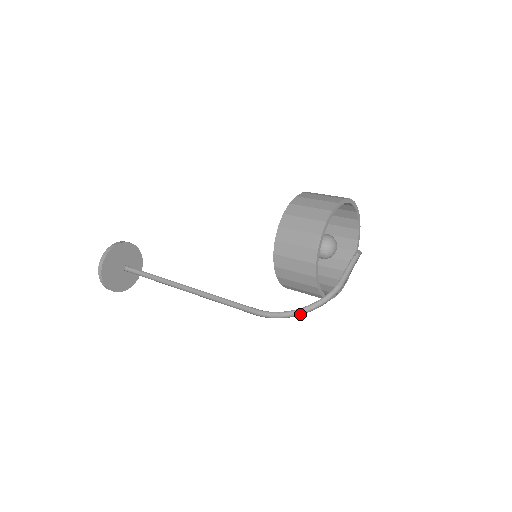
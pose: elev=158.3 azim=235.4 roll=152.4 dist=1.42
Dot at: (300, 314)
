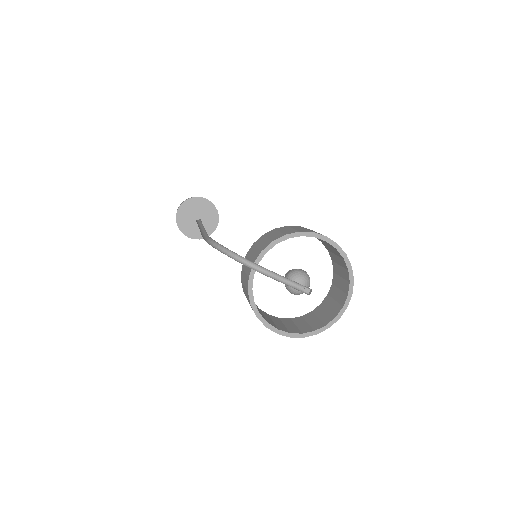
Dot at: (221, 252)
